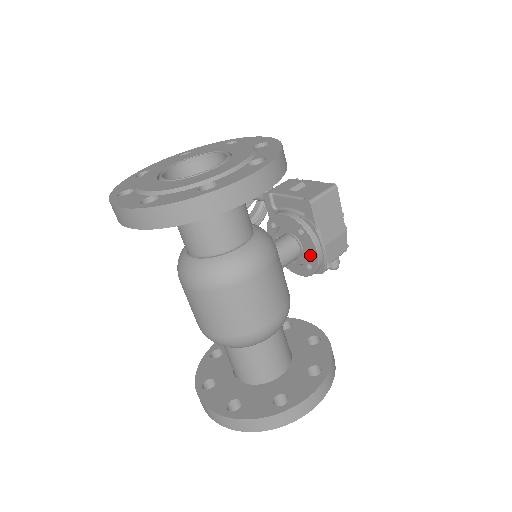
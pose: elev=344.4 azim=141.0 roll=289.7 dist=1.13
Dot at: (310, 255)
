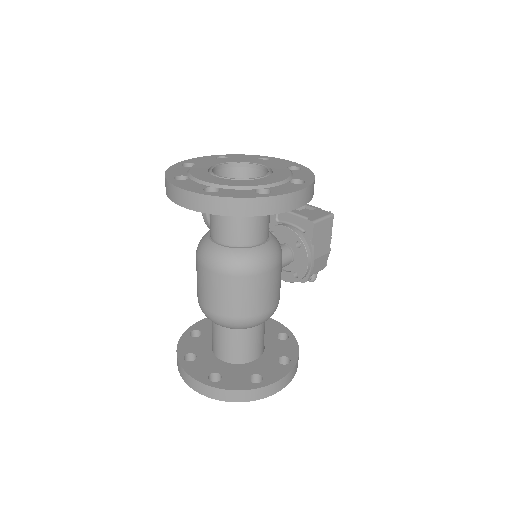
Dot at: (300, 265)
